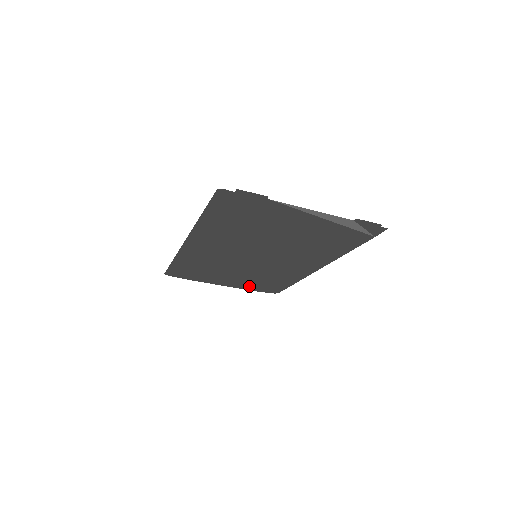
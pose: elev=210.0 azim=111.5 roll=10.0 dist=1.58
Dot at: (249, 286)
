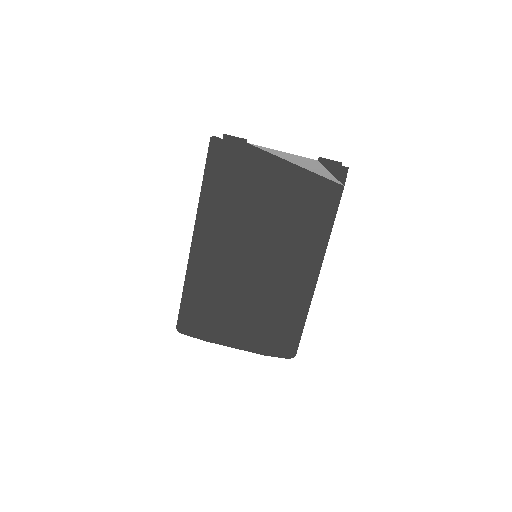
Dot at: (262, 343)
